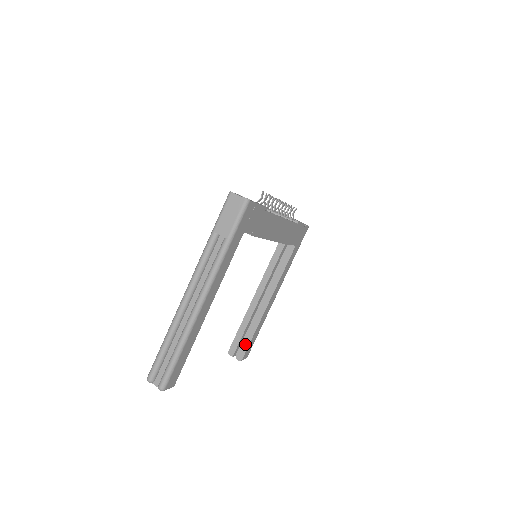
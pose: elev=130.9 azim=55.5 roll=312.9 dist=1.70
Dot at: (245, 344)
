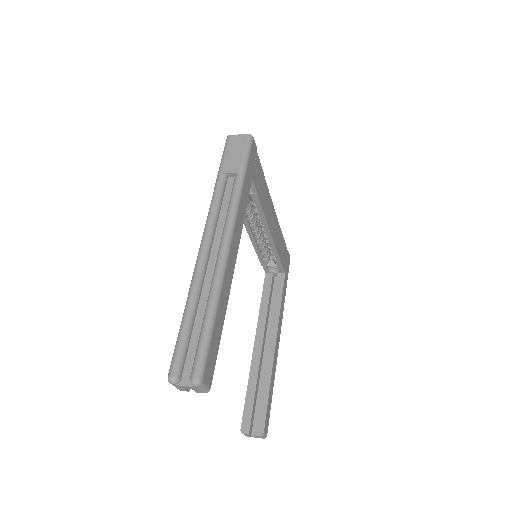
Dot at: (261, 409)
